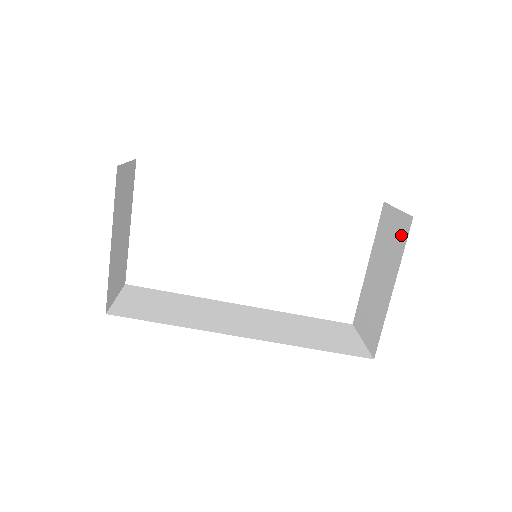
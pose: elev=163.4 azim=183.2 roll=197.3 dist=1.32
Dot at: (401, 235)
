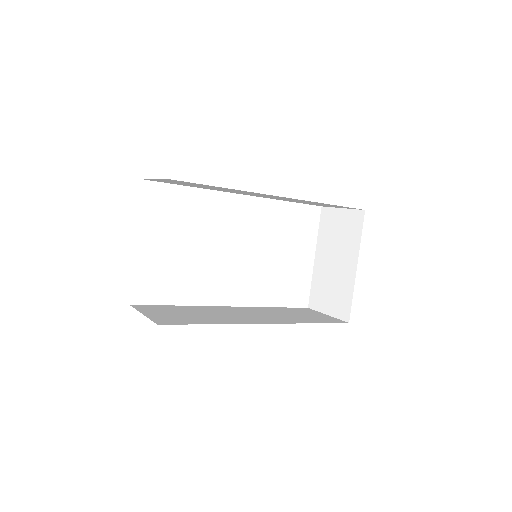
Dot at: (354, 225)
